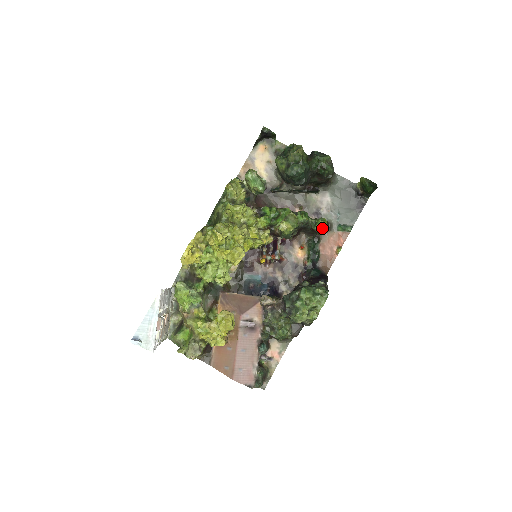
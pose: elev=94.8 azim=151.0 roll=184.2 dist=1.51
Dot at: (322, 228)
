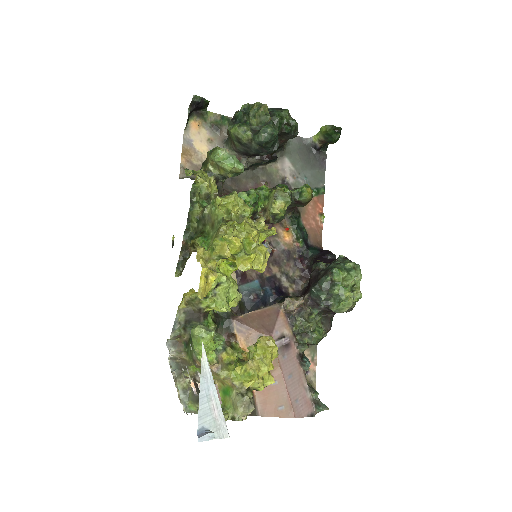
Dot at: (310, 196)
